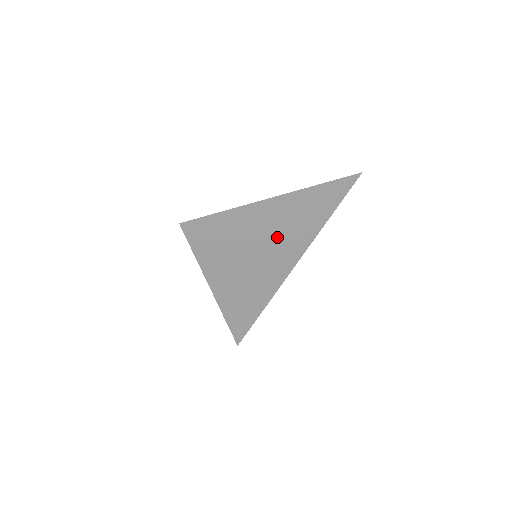
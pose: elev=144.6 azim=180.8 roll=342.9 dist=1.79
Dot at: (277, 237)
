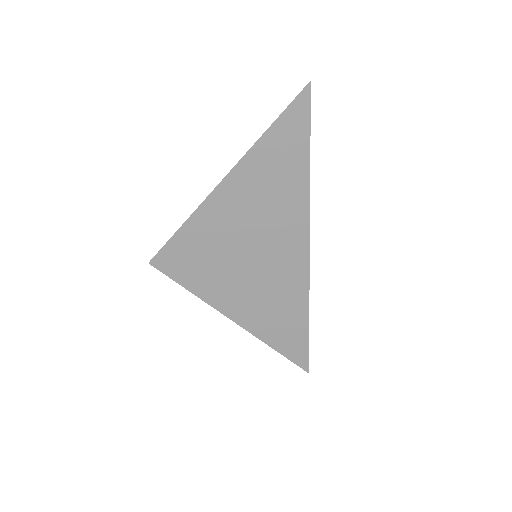
Dot at: (264, 220)
